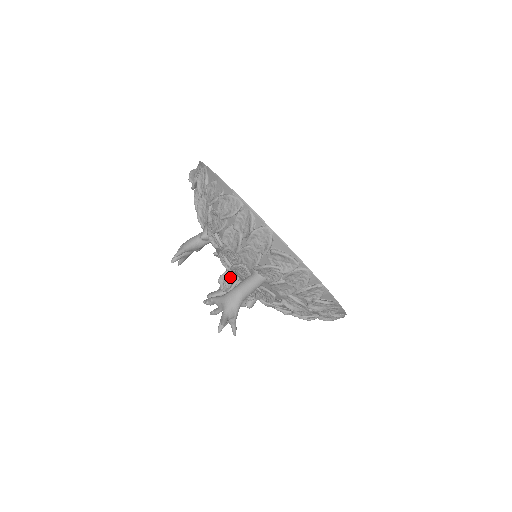
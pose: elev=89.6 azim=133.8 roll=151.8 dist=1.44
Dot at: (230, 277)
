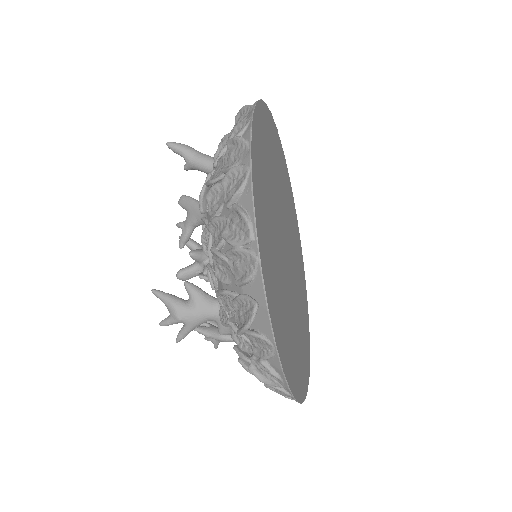
Dot at: occluded
